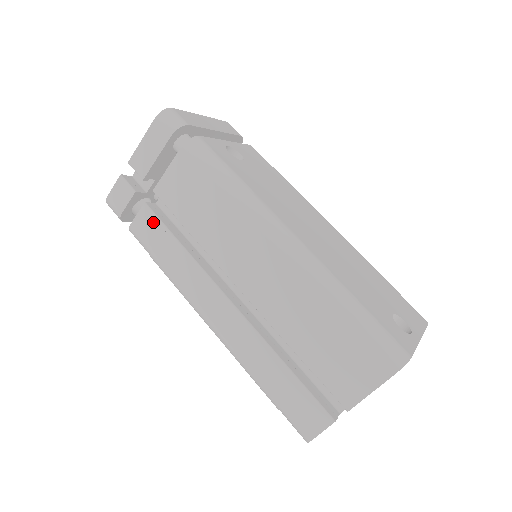
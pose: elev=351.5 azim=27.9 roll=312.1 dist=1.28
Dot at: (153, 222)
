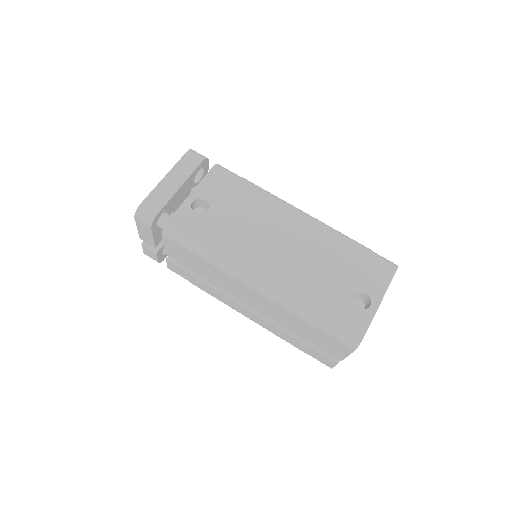
Dot at: (178, 269)
